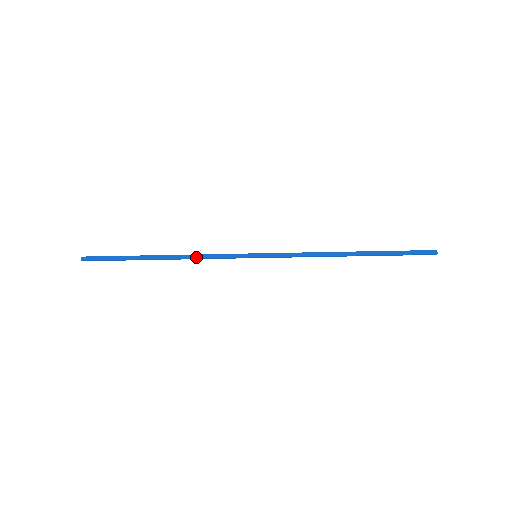
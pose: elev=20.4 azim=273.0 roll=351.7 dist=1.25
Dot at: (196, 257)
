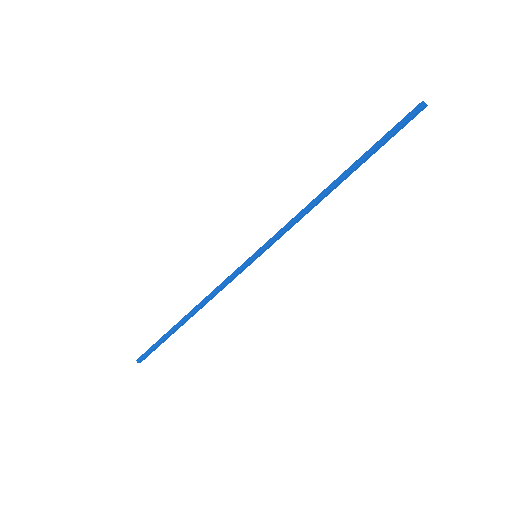
Dot at: (210, 296)
